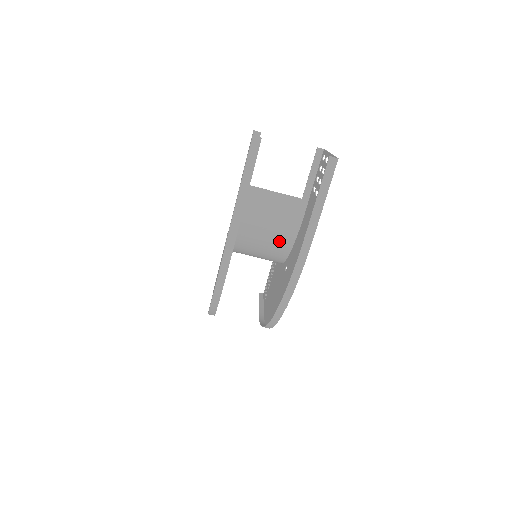
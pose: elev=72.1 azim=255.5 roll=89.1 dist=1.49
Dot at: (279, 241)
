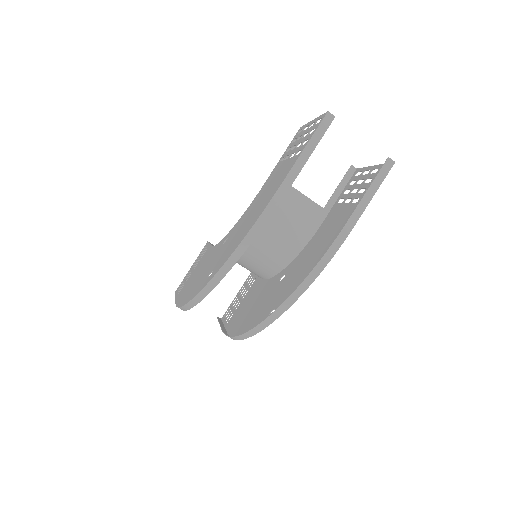
Dot at: (286, 246)
